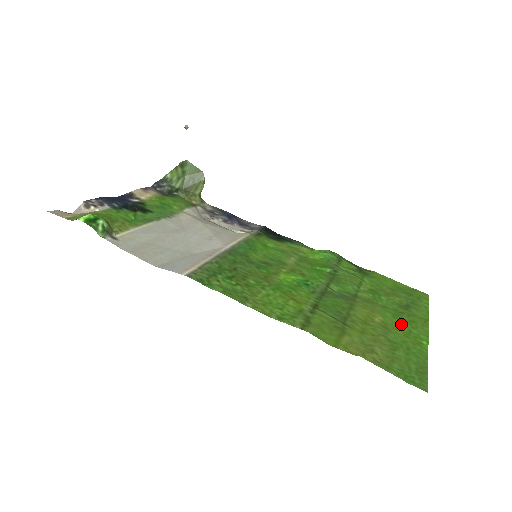
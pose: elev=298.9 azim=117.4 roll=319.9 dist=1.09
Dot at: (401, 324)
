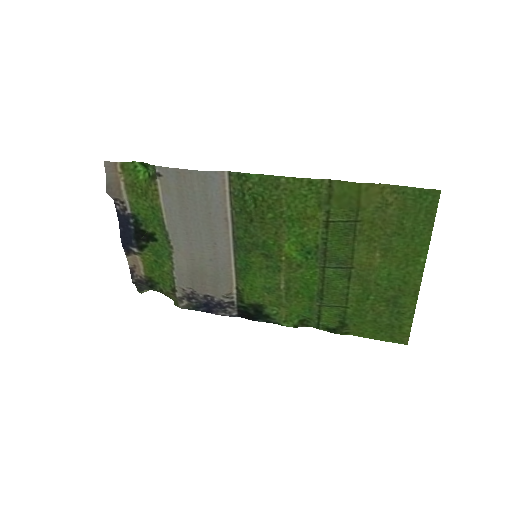
Dot at: (397, 268)
